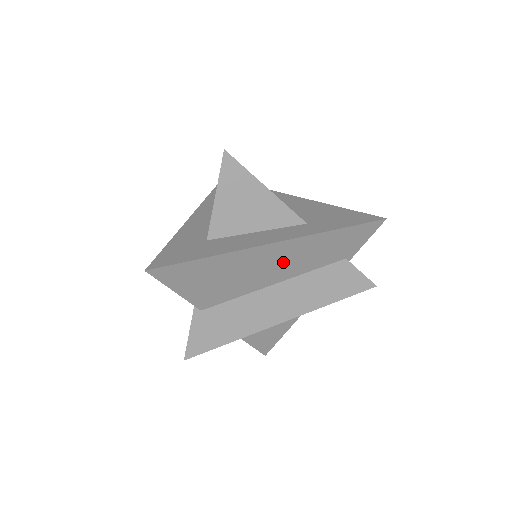
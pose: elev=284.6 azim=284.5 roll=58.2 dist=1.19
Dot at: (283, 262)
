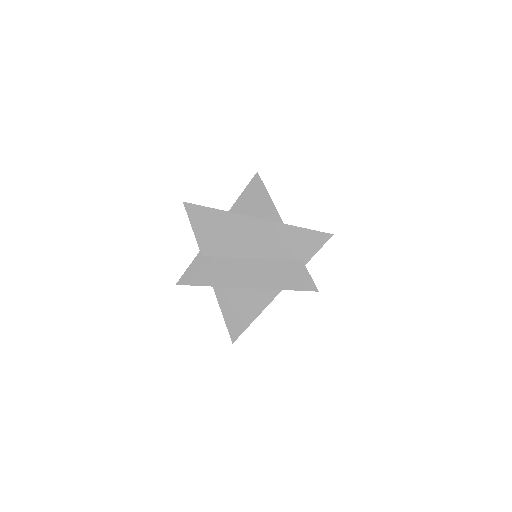
Dot at: (259, 239)
